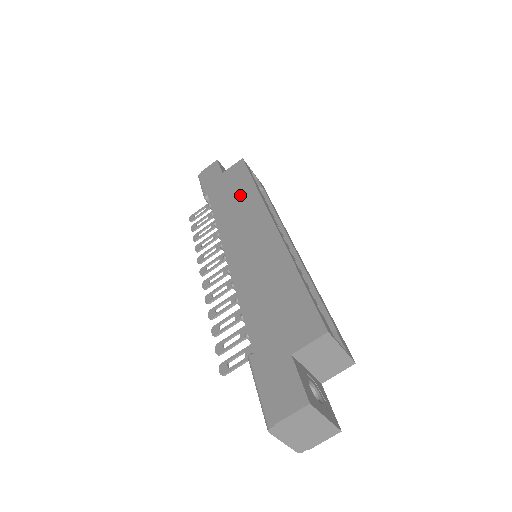
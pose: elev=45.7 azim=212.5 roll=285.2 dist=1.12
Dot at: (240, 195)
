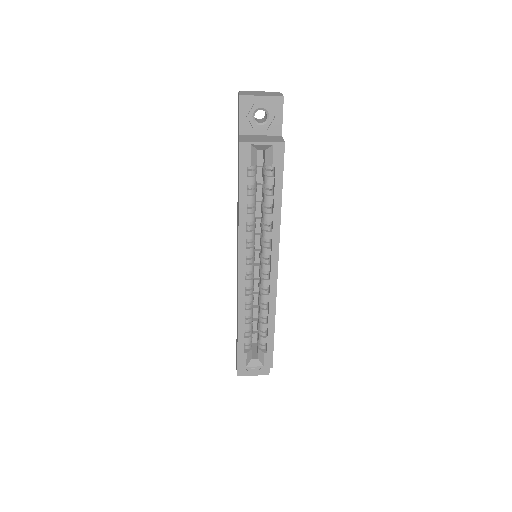
Dot at: occluded
